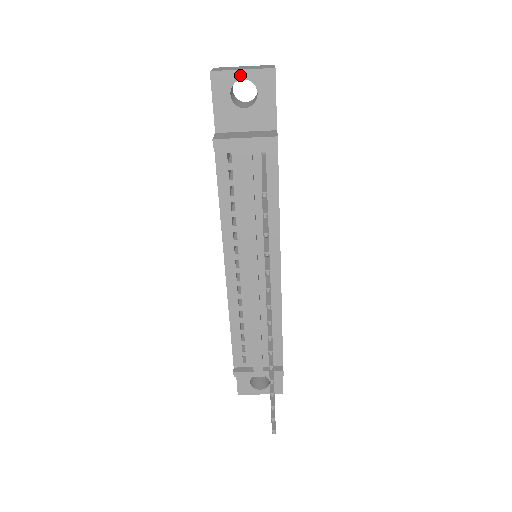
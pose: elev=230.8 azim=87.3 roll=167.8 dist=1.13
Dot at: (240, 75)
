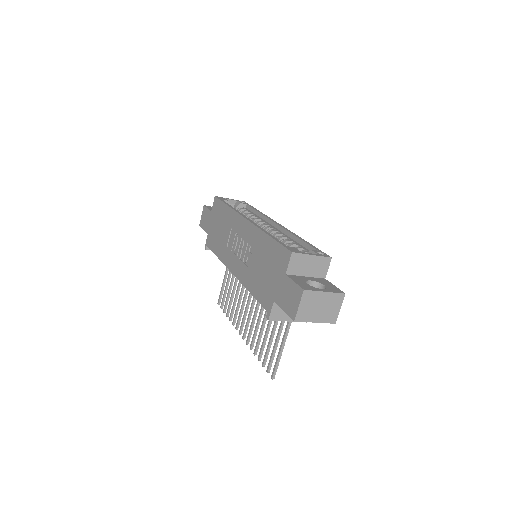
Dot at: (312, 321)
